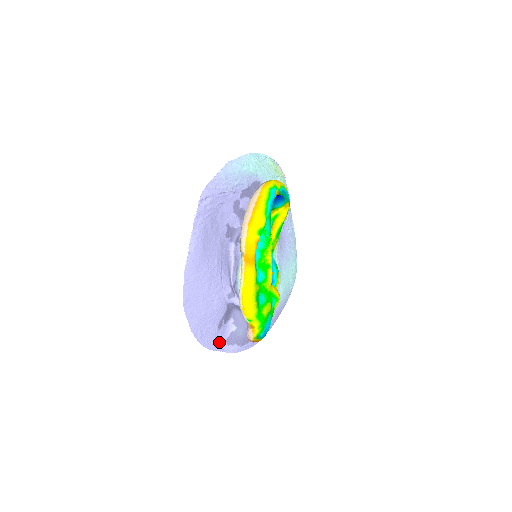
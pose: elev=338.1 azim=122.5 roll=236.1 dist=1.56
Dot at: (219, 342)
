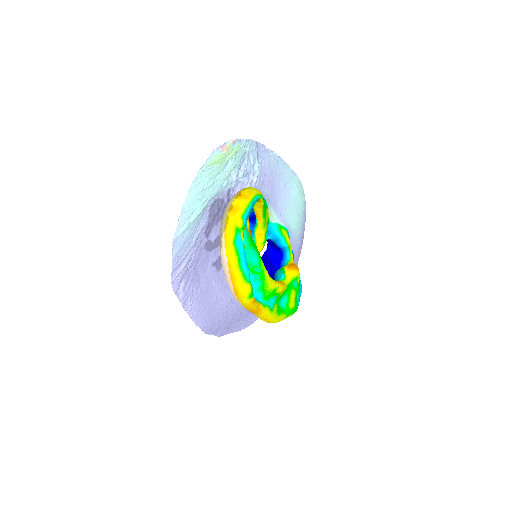
Dot at: occluded
